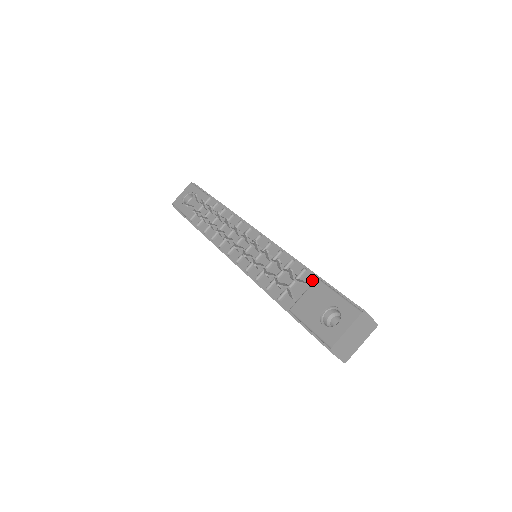
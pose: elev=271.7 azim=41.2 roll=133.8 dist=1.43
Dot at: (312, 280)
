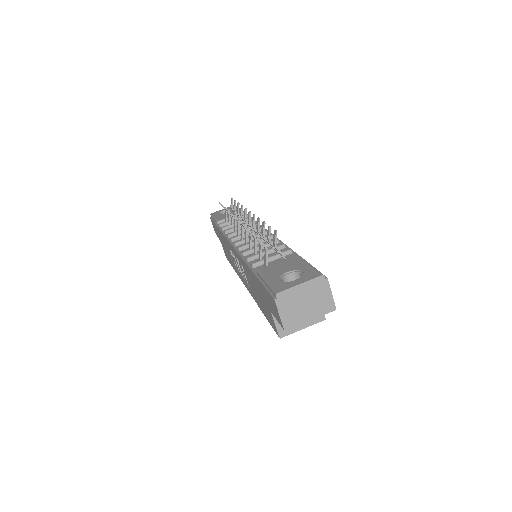
Dot at: occluded
